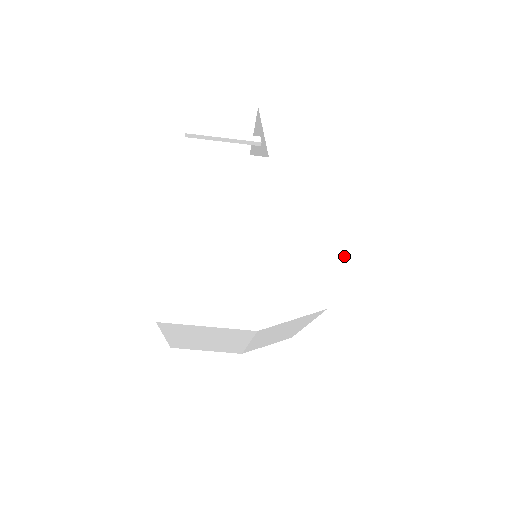
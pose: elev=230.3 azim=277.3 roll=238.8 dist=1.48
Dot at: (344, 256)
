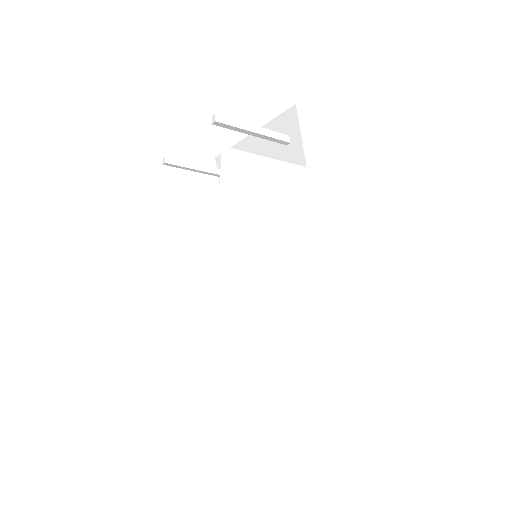
Dot at: (367, 278)
